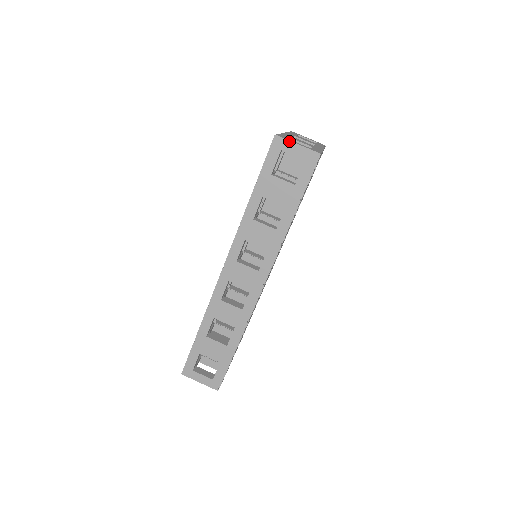
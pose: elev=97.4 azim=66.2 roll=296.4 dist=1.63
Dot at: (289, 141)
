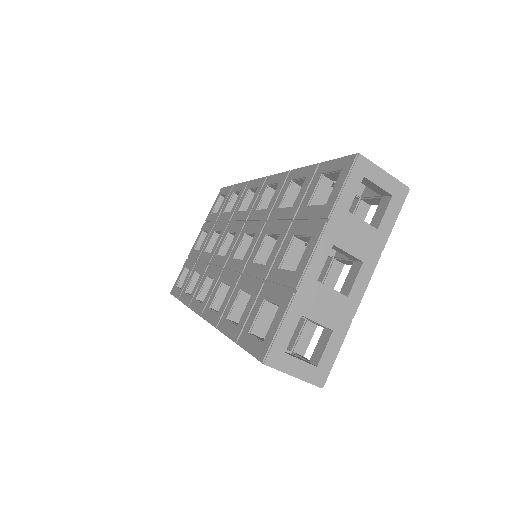
Dot at: occluded
